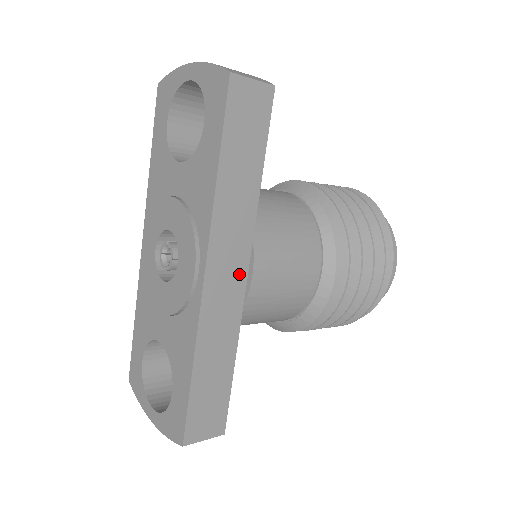
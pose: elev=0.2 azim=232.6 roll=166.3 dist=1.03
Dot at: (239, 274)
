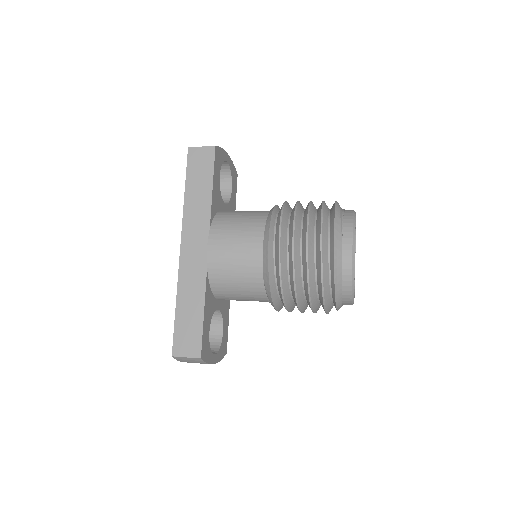
Dot at: (202, 249)
